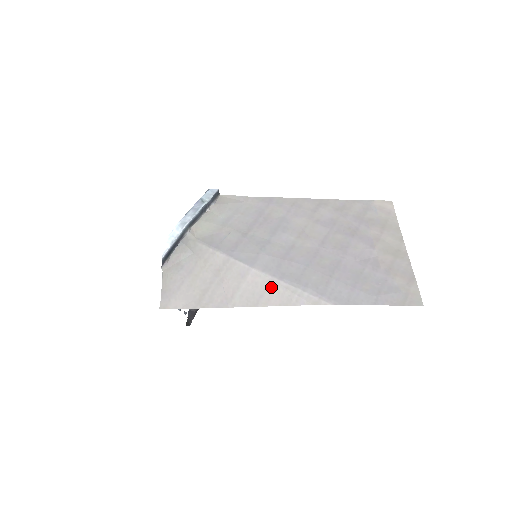
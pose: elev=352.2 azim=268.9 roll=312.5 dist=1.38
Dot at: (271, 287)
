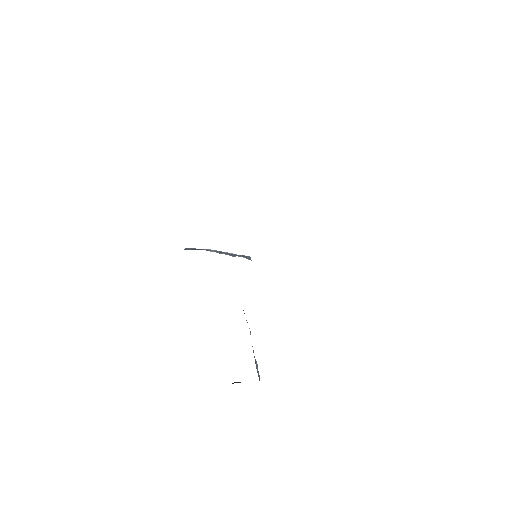
Dot at: occluded
